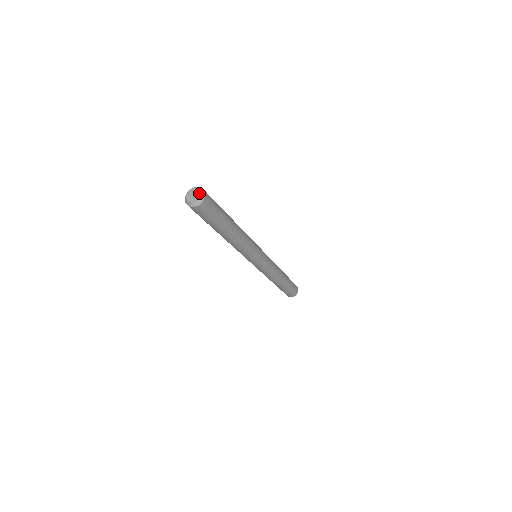
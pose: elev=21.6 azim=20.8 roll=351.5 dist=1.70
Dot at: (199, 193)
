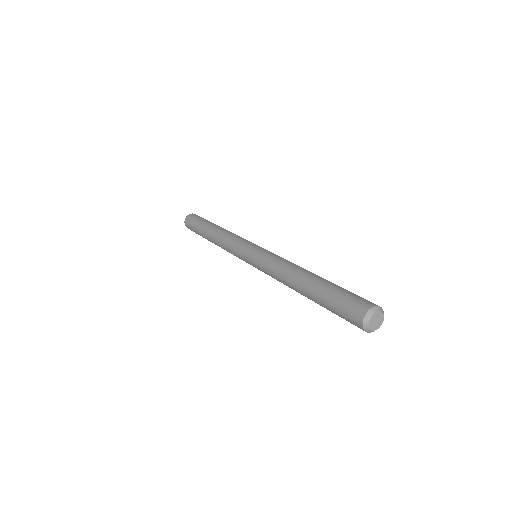
Dot at: (380, 325)
